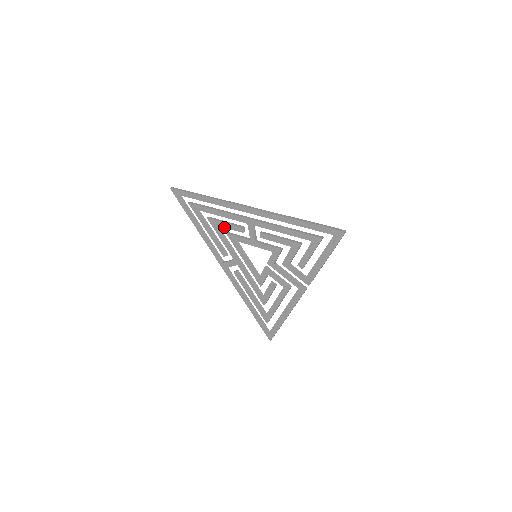
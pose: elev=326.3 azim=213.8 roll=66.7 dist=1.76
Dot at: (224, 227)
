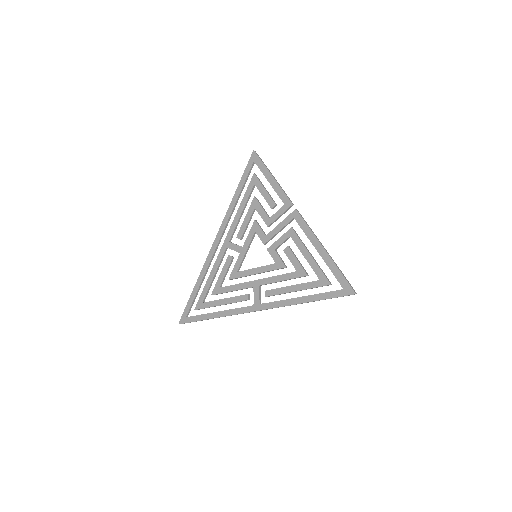
Dot at: (223, 279)
